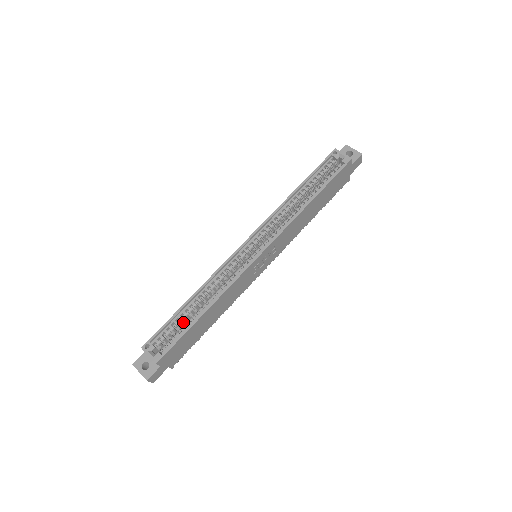
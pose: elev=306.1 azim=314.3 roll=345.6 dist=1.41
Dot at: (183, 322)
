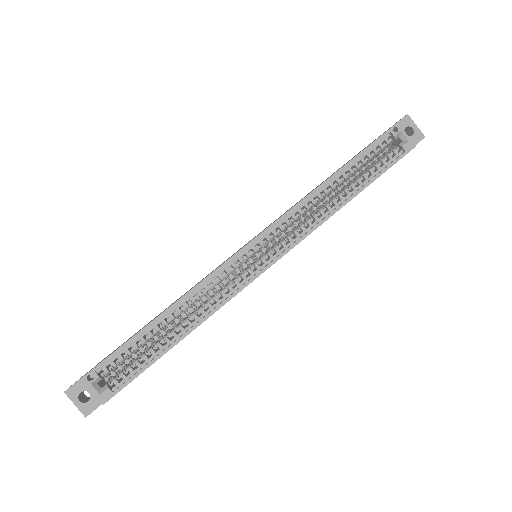
Dot at: (145, 342)
